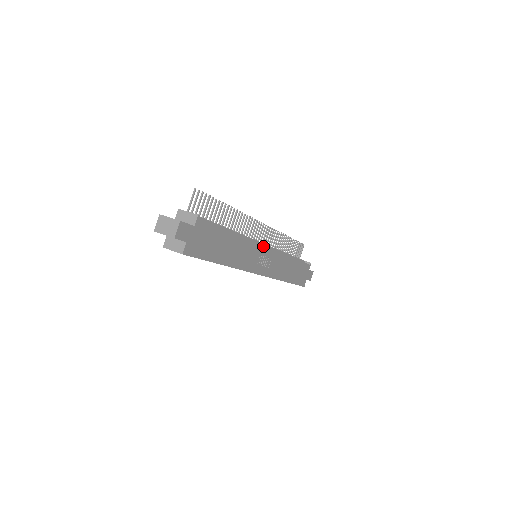
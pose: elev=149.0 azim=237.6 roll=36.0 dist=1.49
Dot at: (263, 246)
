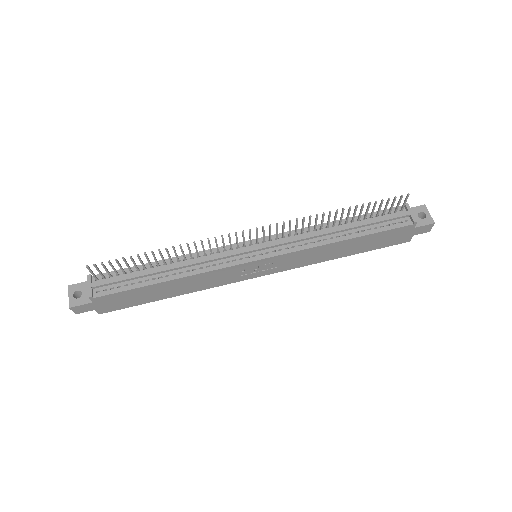
Dot at: (243, 263)
